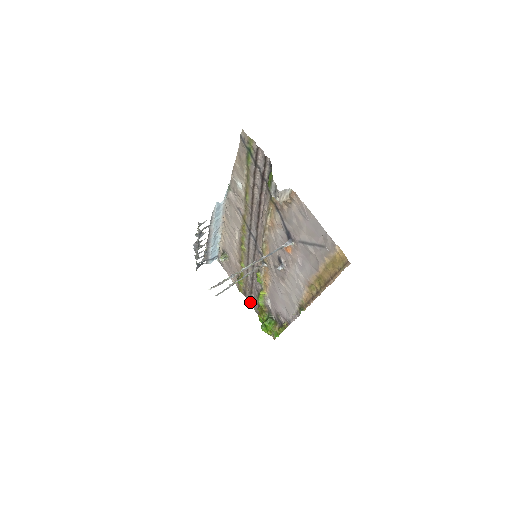
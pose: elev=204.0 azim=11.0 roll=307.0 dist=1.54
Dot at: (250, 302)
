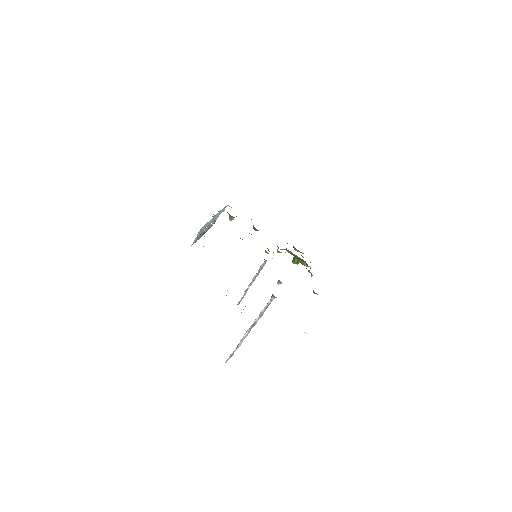
Dot at: occluded
